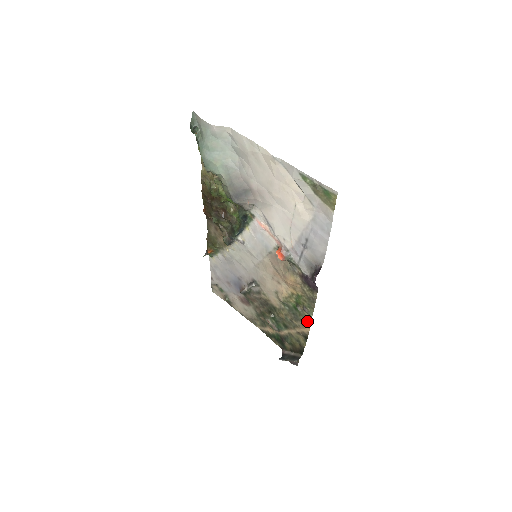
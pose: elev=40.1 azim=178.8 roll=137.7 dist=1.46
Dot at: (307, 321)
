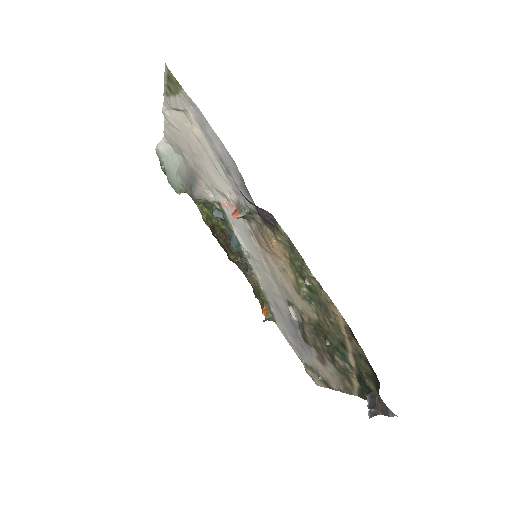
Dot at: (324, 296)
